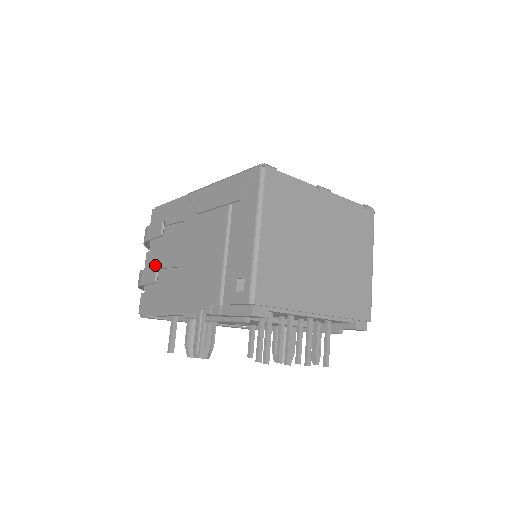
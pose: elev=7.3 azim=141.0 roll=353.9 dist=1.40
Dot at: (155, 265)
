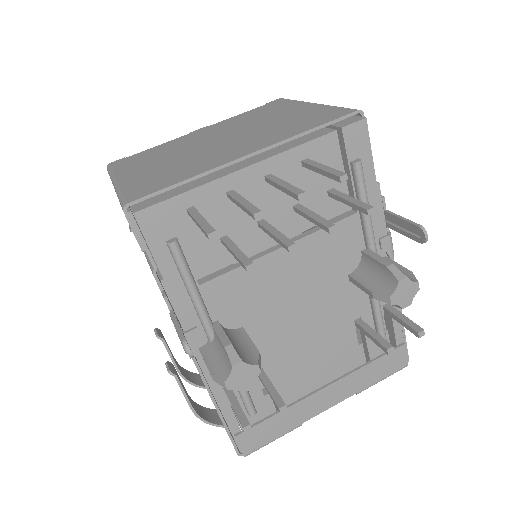
Dot at: occluded
